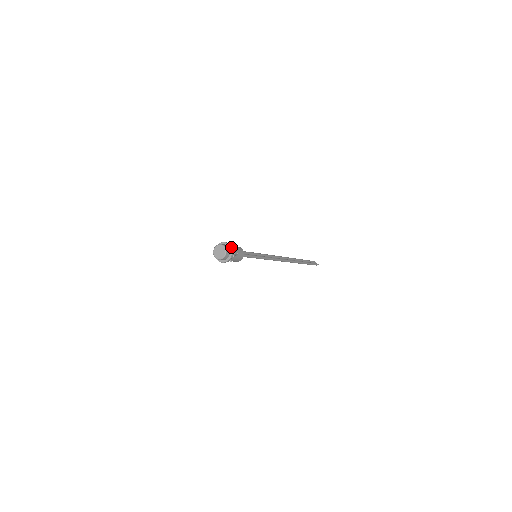
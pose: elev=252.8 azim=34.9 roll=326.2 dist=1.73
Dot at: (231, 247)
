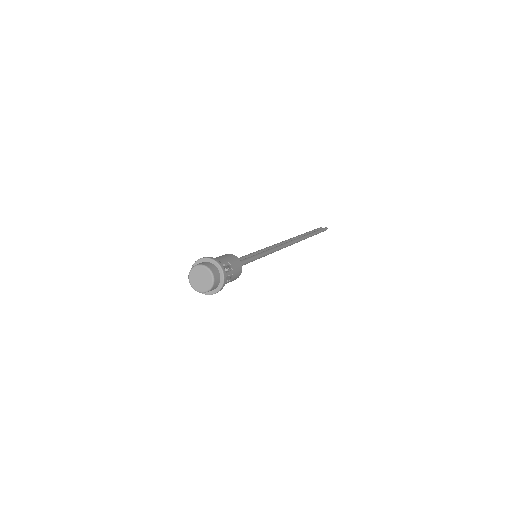
Dot at: (212, 259)
